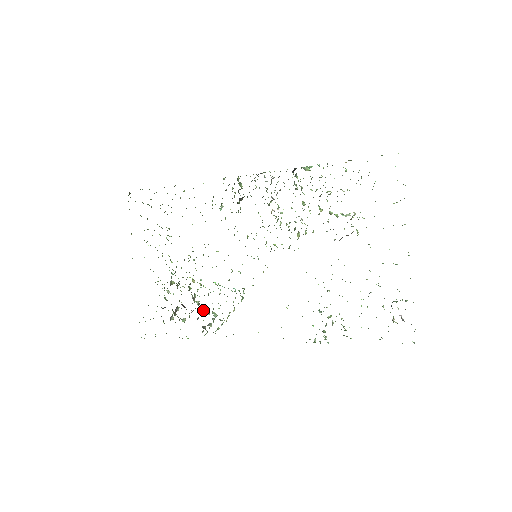
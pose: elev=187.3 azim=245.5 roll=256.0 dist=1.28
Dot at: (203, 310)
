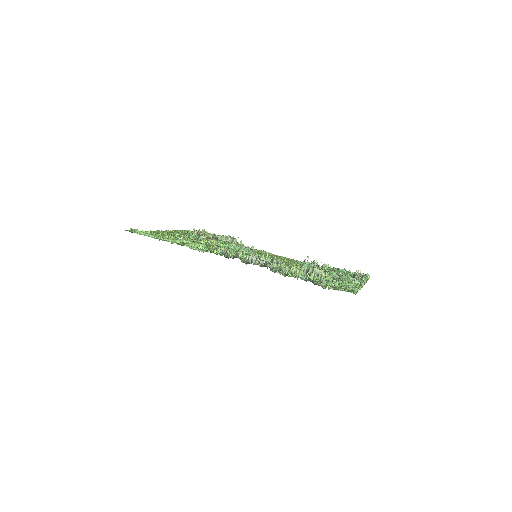
Dot at: (226, 239)
